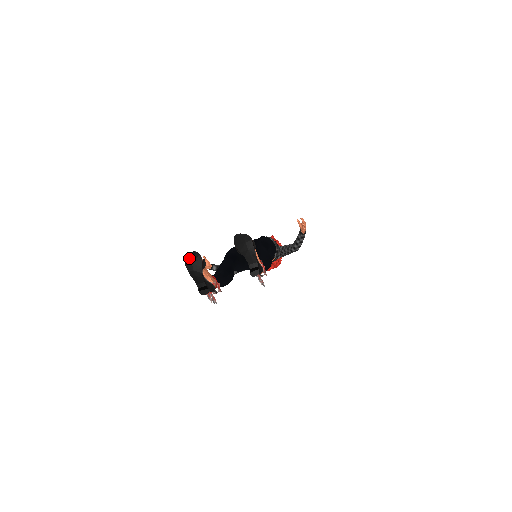
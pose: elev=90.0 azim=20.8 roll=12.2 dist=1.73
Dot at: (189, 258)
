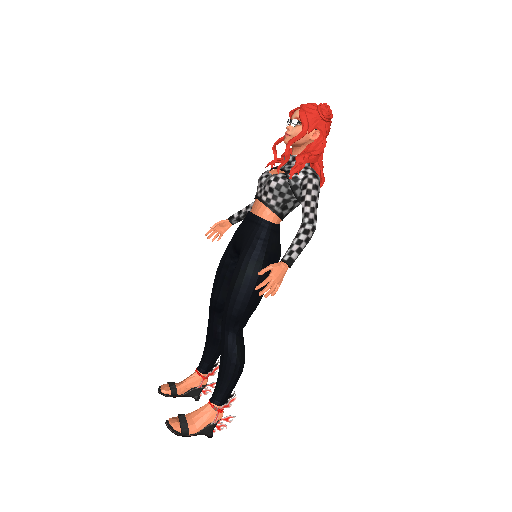
Dot at: occluded
